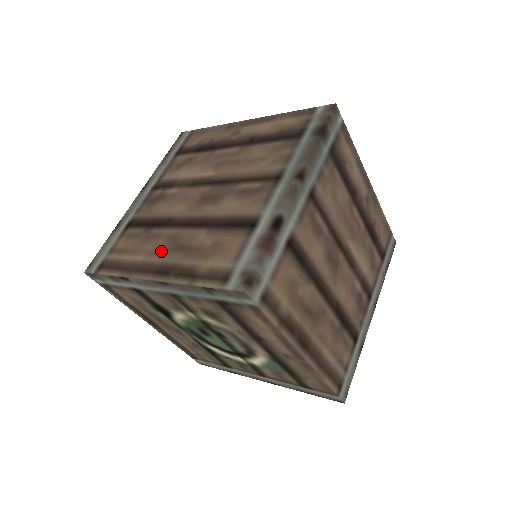
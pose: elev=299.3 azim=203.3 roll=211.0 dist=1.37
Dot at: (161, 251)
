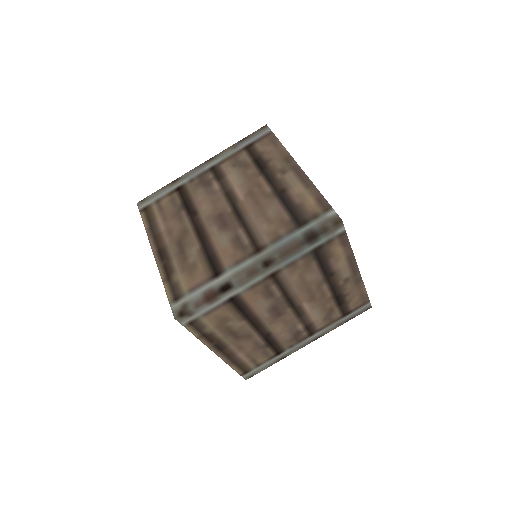
Dot at: (173, 236)
